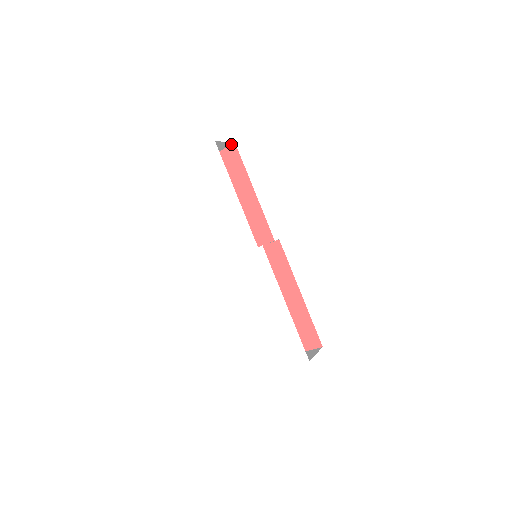
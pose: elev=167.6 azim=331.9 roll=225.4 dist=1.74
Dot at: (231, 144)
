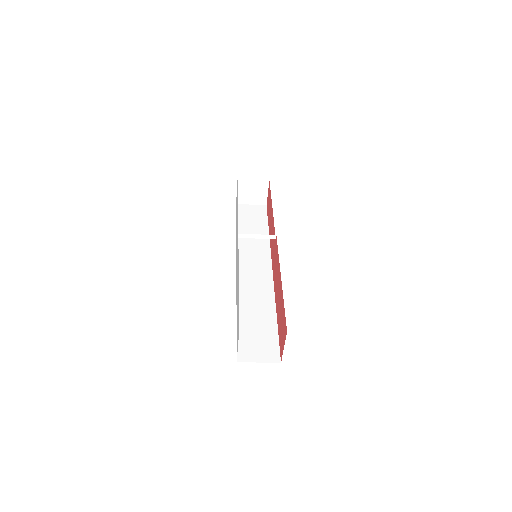
Dot at: occluded
